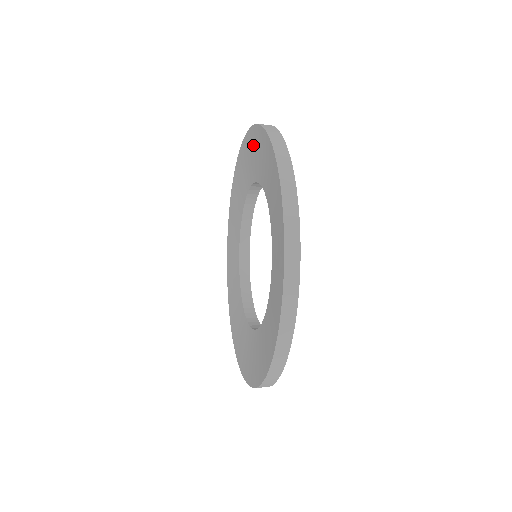
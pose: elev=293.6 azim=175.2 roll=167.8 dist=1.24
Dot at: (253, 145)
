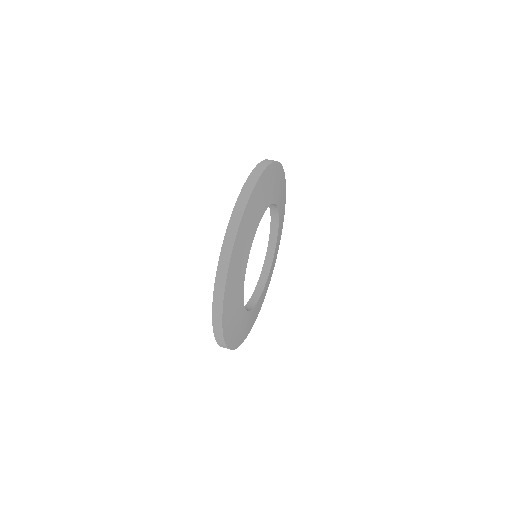
Dot at: occluded
